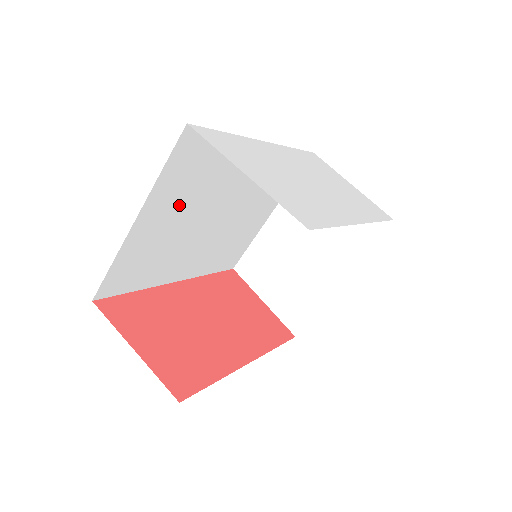
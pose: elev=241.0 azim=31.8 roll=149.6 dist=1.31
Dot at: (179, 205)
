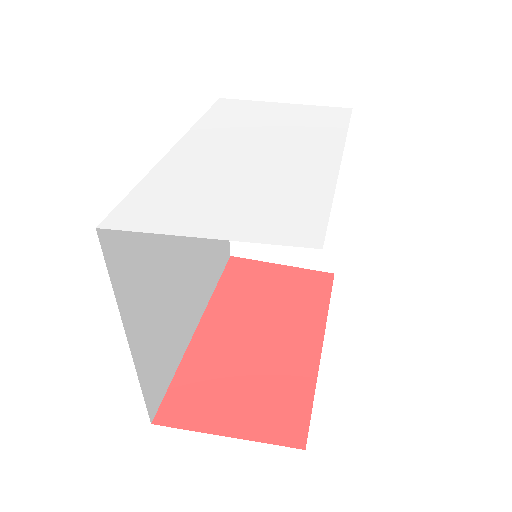
Dot at: (151, 284)
